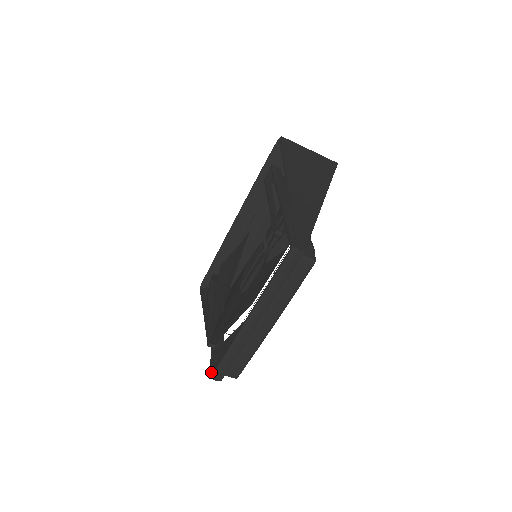
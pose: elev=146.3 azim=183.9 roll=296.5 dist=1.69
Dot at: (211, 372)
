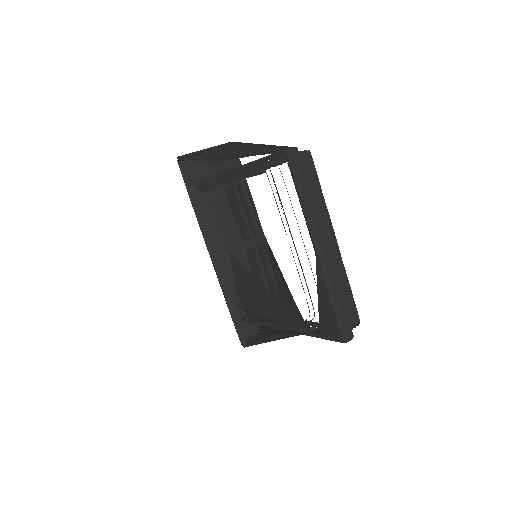
Dot at: (339, 339)
